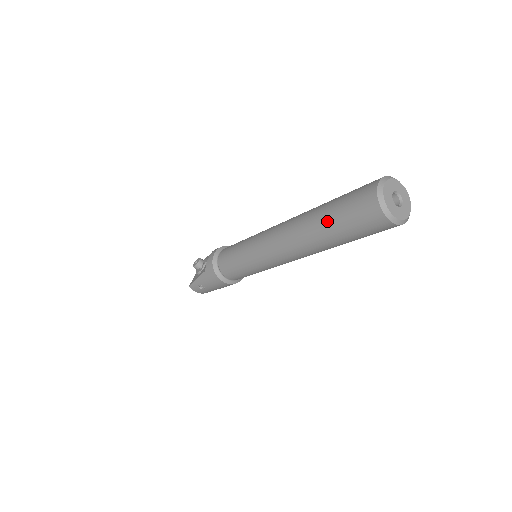
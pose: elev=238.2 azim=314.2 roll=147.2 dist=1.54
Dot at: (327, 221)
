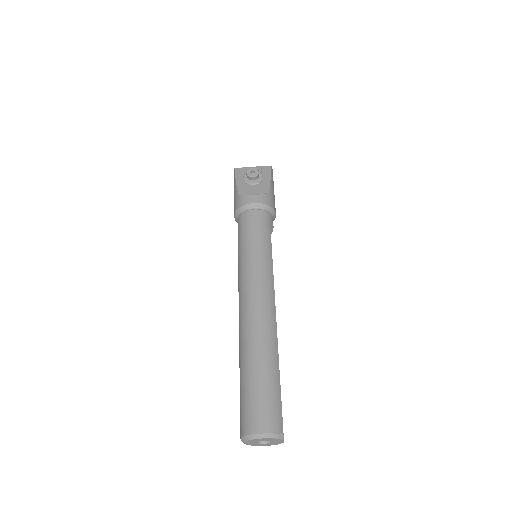
Dot at: (245, 371)
